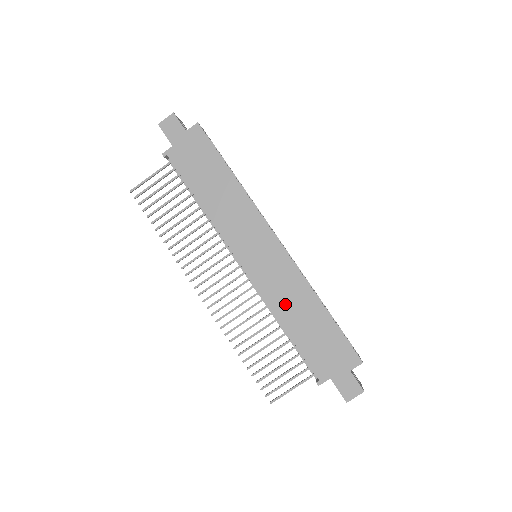
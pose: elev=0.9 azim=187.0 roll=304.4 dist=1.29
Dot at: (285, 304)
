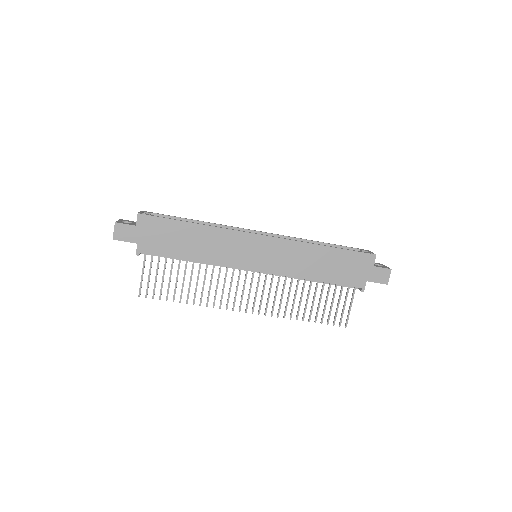
Dot at: (302, 267)
